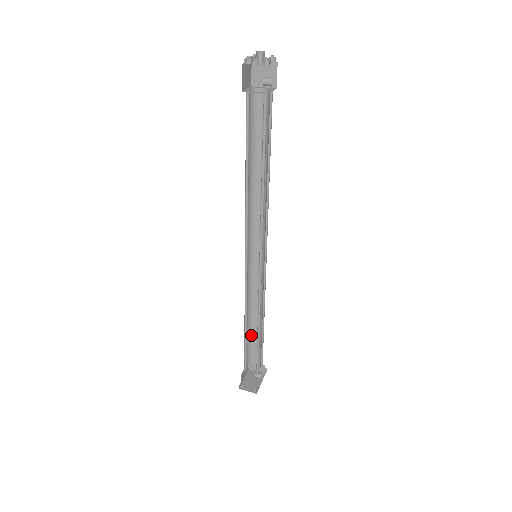
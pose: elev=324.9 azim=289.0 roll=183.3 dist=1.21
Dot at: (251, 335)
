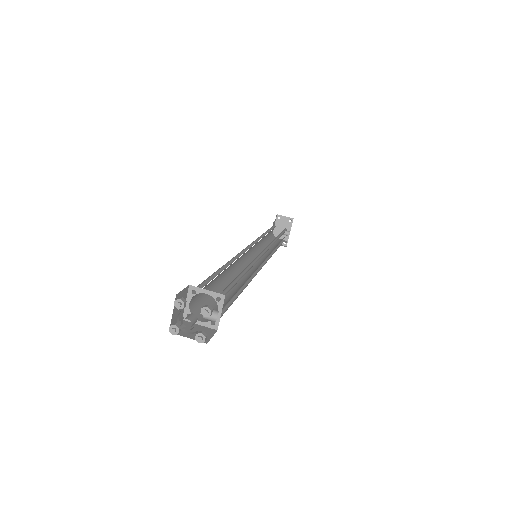
Dot at: occluded
